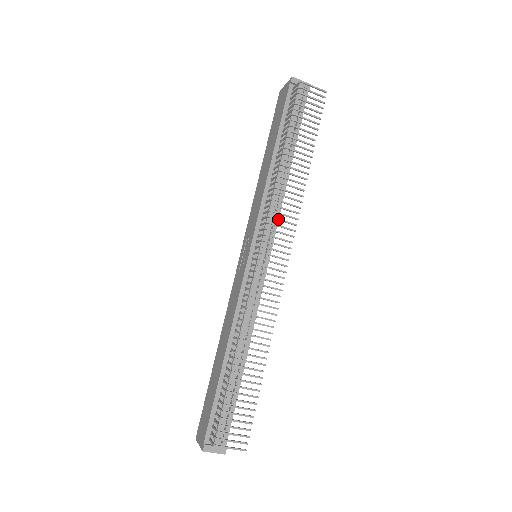
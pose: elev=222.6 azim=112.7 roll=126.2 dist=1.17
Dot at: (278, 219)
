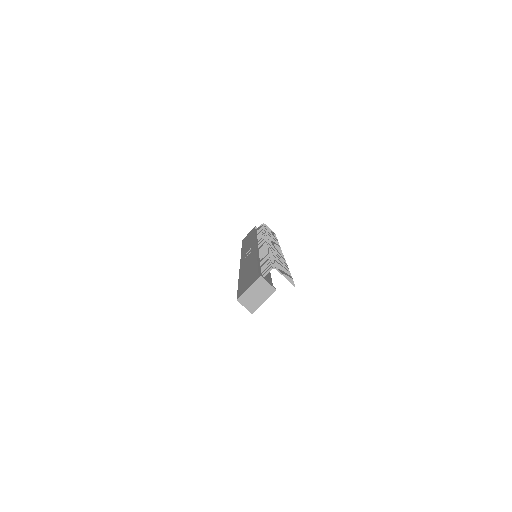
Dot at: (271, 239)
